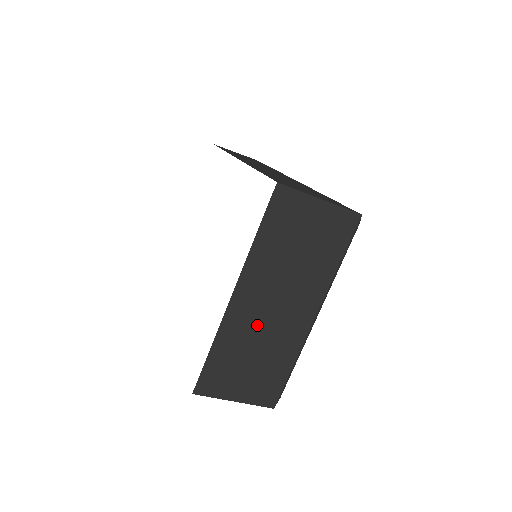
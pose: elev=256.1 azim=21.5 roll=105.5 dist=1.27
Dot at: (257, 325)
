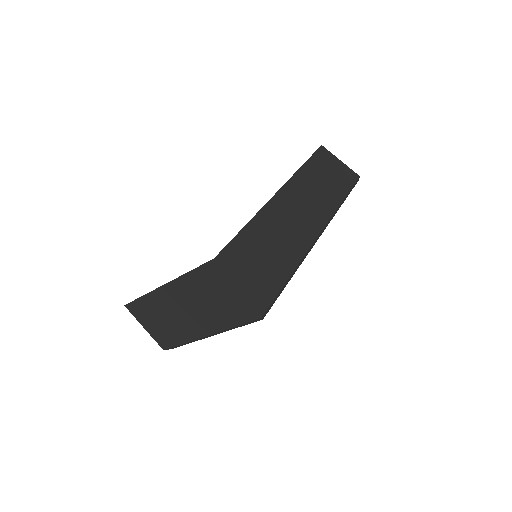
Dot at: (171, 310)
